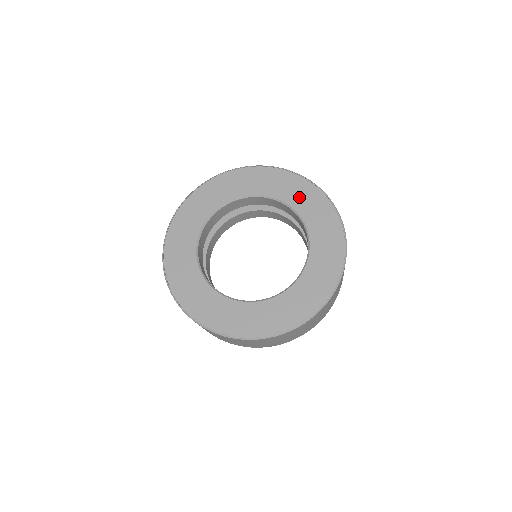
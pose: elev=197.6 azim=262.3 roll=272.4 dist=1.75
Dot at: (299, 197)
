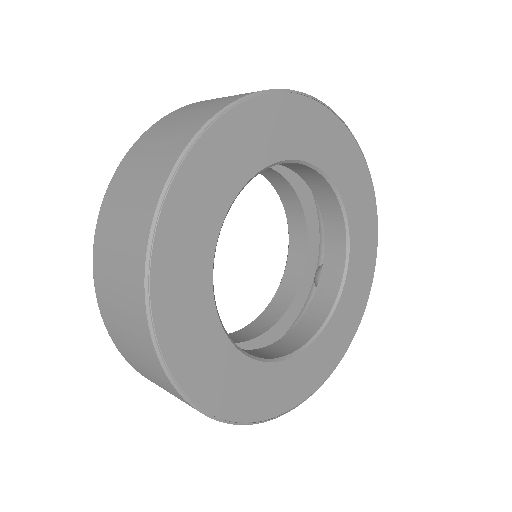
Dot at: (357, 201)
